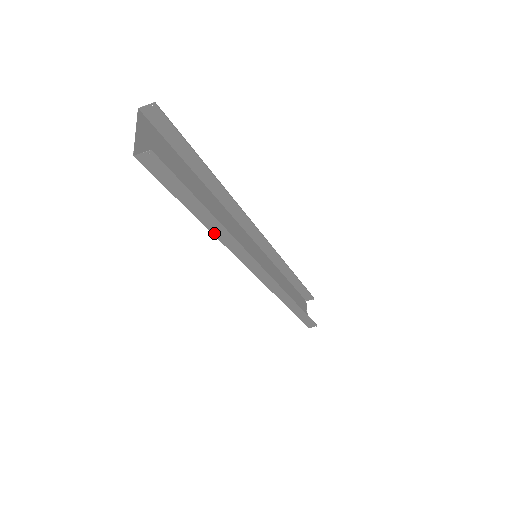
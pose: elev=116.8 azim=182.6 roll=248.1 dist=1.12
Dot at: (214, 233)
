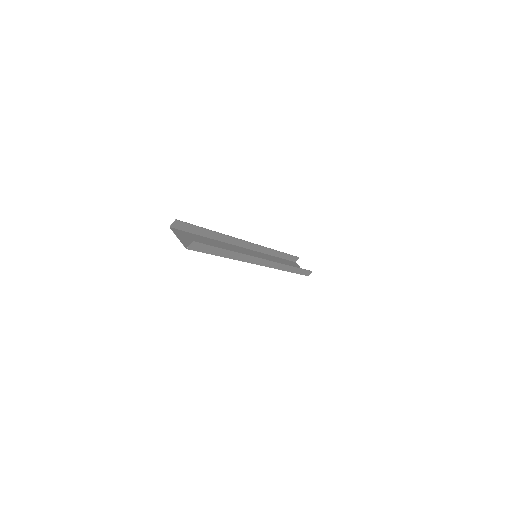
Dot at: (233, 259)
